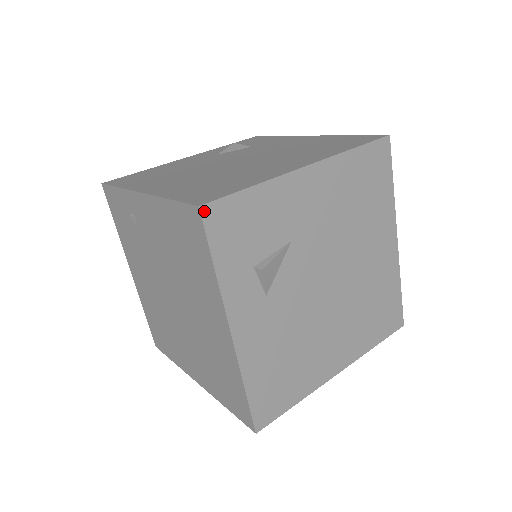
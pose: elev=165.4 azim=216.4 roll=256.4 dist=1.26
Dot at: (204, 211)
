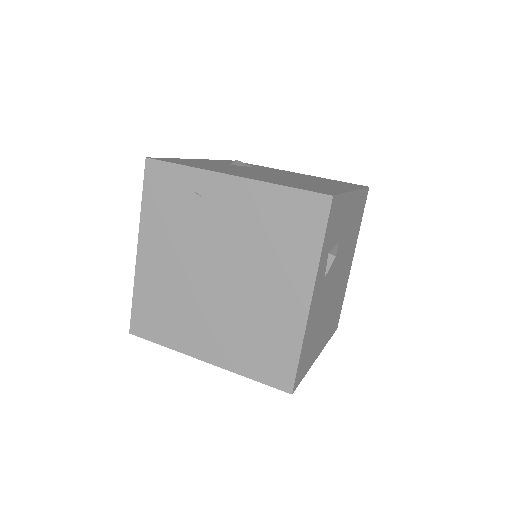
Dot at: (333, 200)
